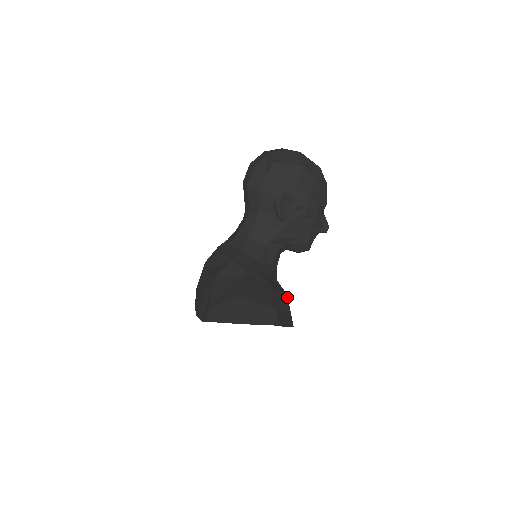
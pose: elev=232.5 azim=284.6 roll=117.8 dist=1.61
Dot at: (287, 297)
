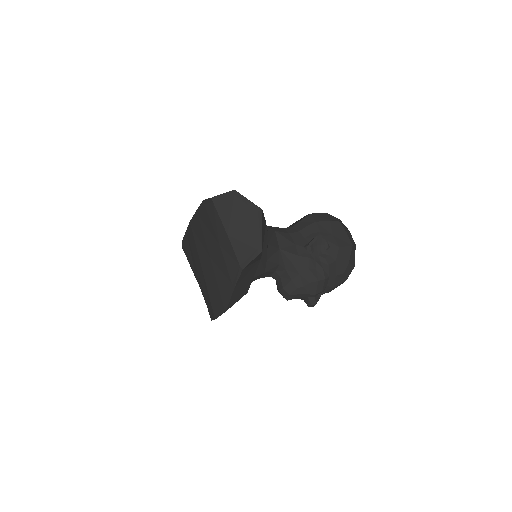
Dot at: (246, 293)
